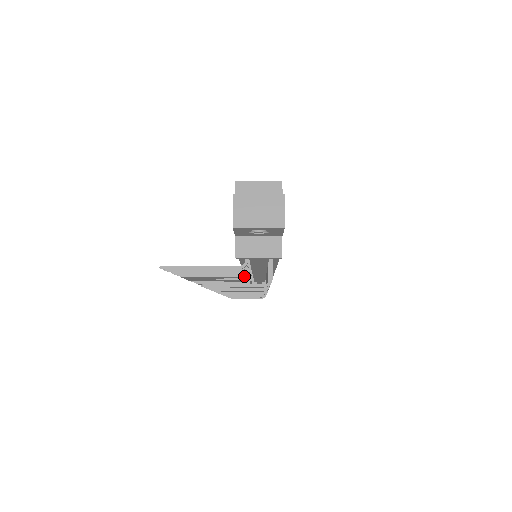
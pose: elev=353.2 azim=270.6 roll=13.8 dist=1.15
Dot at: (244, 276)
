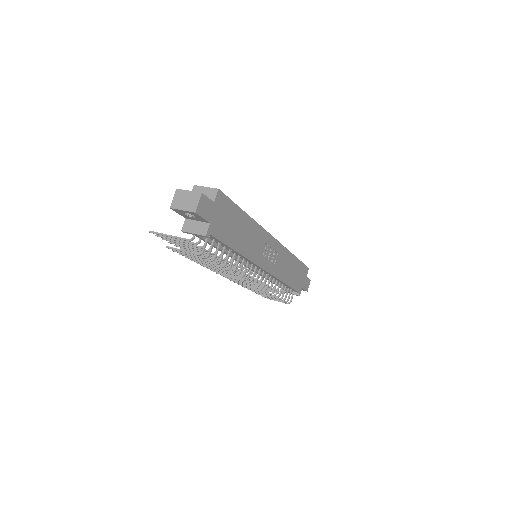
Dot at: (222, 259)
